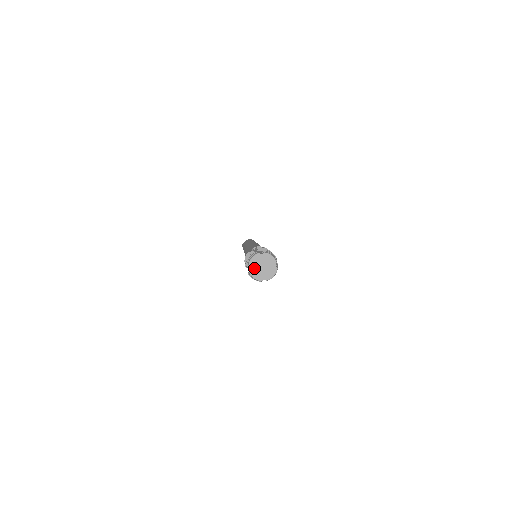
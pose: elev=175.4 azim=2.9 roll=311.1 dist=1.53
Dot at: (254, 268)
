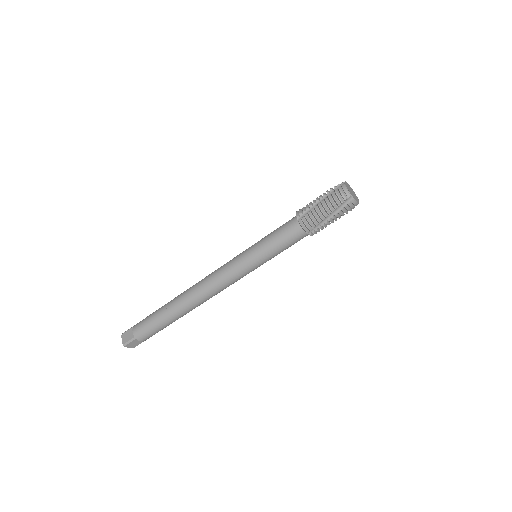
Dot at: (347, 186)
